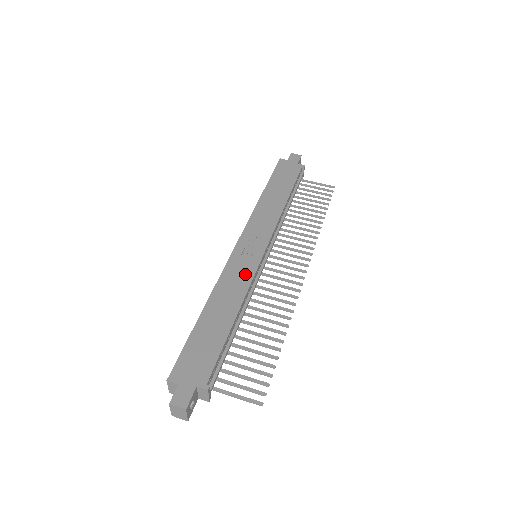
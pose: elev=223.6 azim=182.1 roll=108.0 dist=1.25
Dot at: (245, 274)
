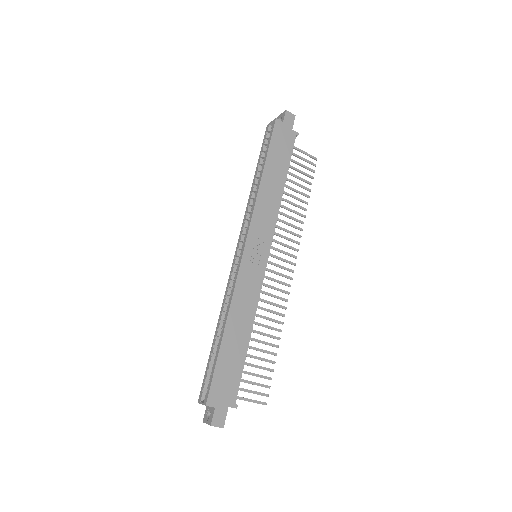
Dot at: (254, 287)
